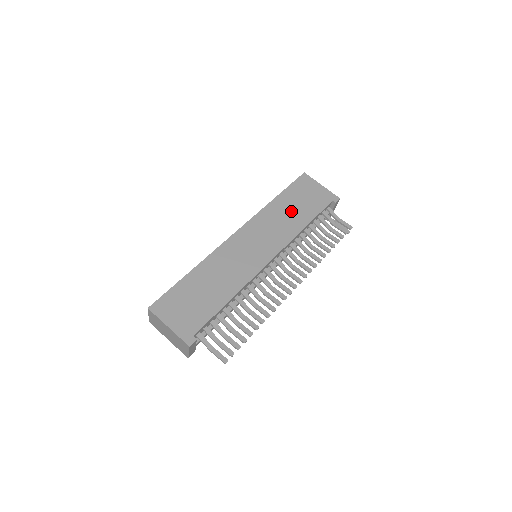
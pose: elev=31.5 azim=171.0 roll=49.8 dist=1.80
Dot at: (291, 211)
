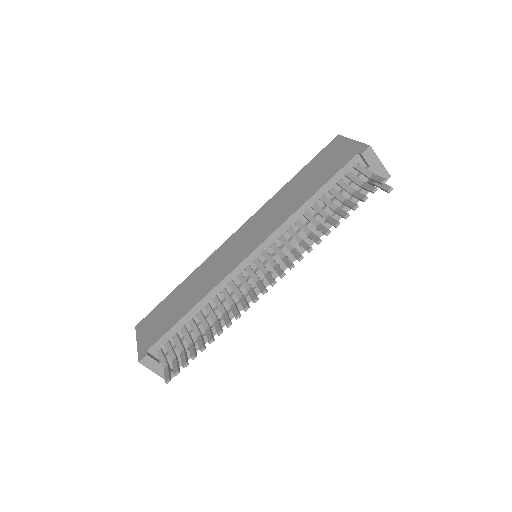
Dot at: (299, 188)
